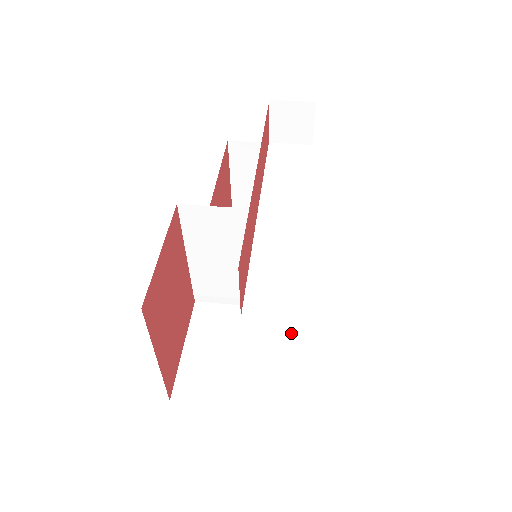
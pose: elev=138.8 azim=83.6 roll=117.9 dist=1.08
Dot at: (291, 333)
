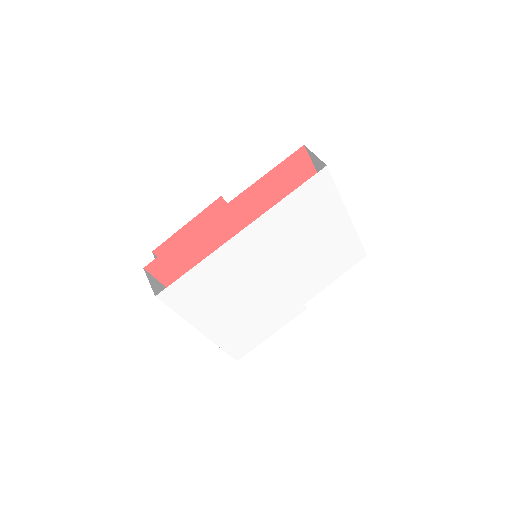
Dot at: occluded
